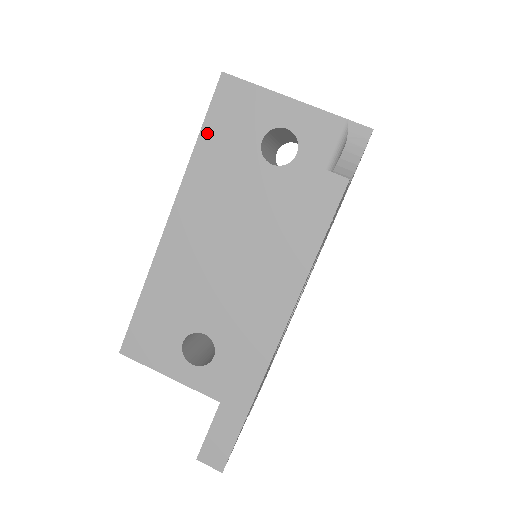
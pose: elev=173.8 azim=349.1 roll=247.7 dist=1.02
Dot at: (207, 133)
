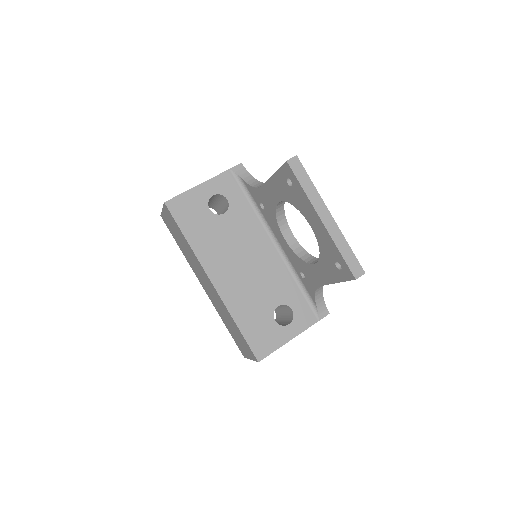
Dot at: (186, 231)
